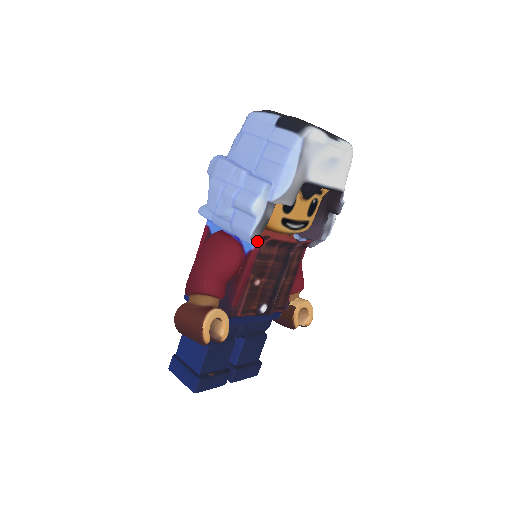
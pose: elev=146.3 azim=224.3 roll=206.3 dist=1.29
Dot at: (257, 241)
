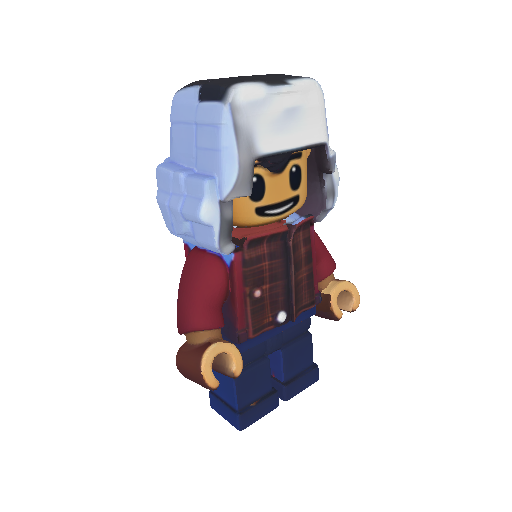
Dot at: (232, 249)
